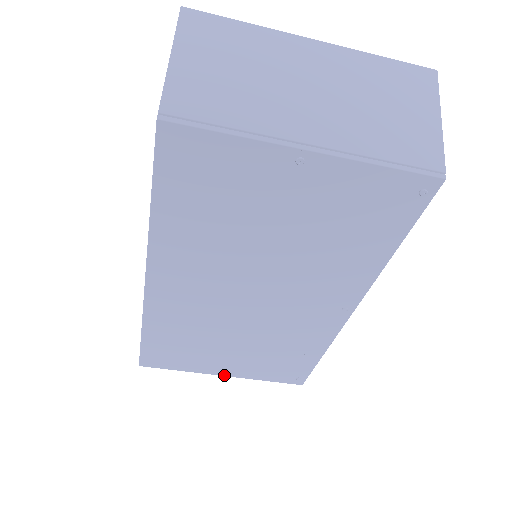
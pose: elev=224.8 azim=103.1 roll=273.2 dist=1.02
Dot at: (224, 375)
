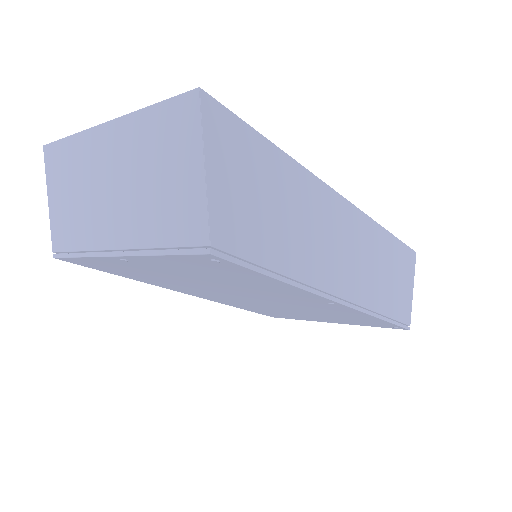
Dot at: occluded
